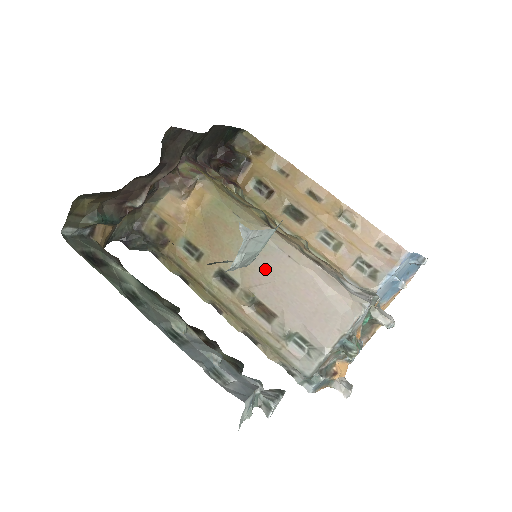
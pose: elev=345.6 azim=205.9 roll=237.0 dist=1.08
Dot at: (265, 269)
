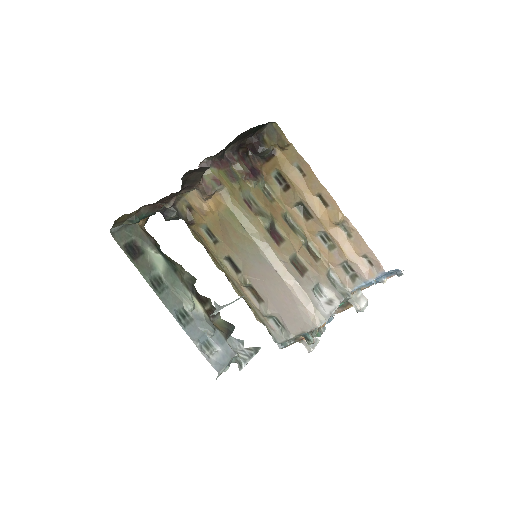
Dot at: (259, 271)
